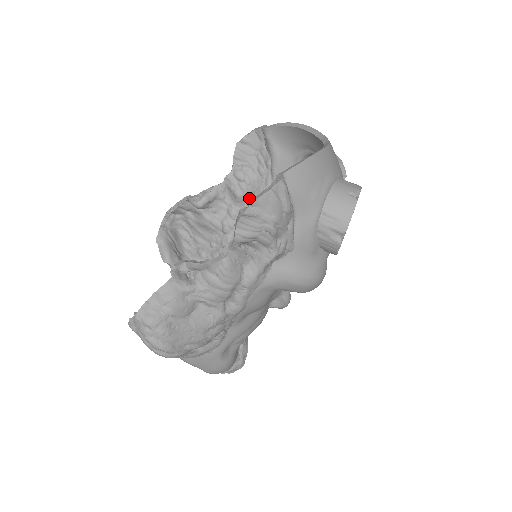
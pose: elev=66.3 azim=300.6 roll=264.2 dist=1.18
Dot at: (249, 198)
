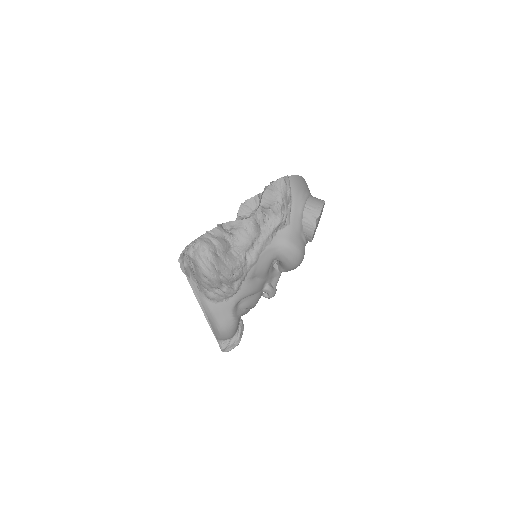
Dot at: occluded
